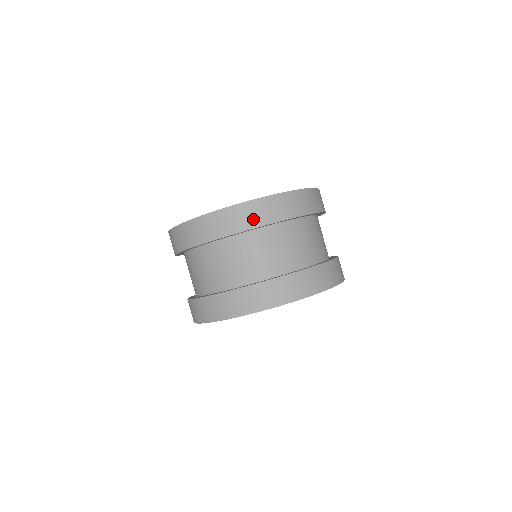
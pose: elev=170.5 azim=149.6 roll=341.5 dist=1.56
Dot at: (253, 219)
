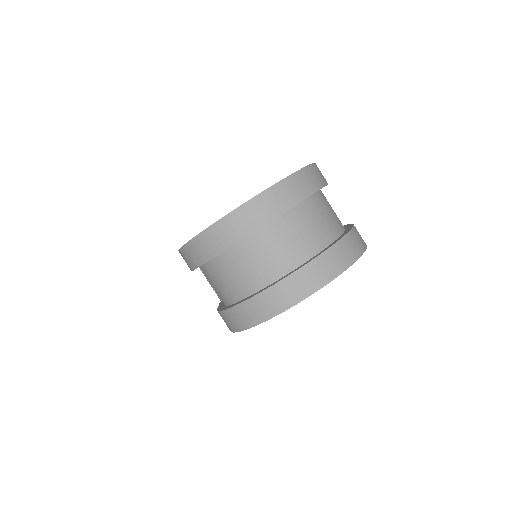
Dot at: (303, 189)
